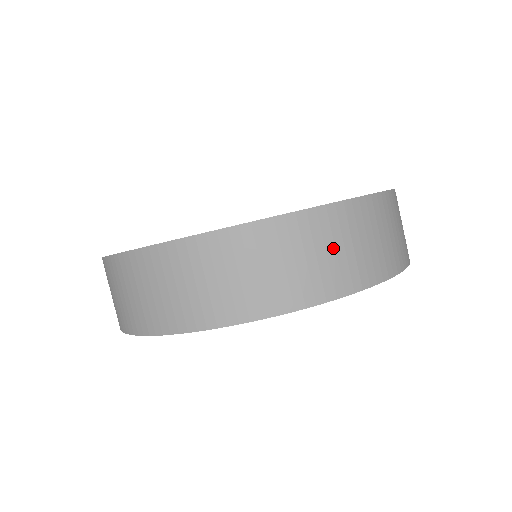
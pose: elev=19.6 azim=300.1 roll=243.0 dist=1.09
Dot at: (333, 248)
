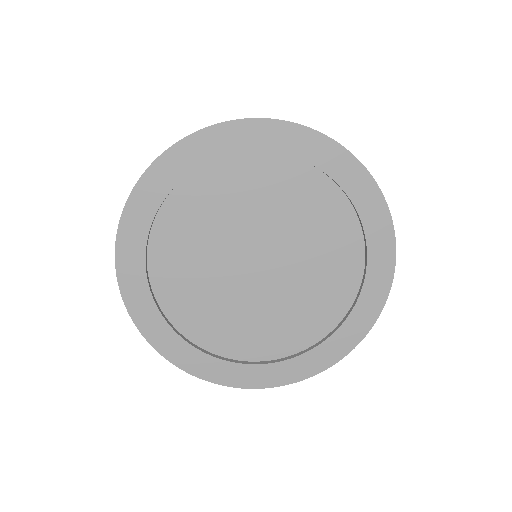
Dot at: occluded
